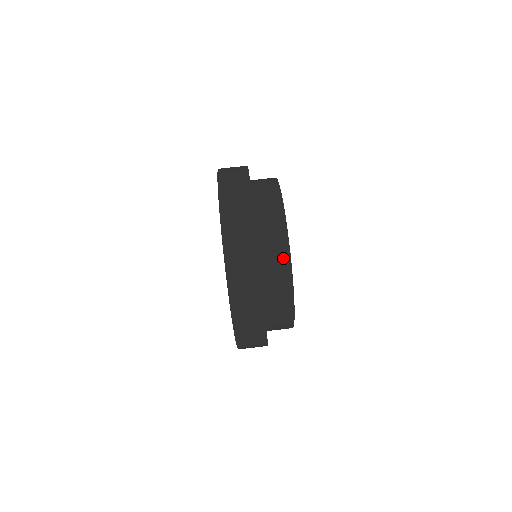
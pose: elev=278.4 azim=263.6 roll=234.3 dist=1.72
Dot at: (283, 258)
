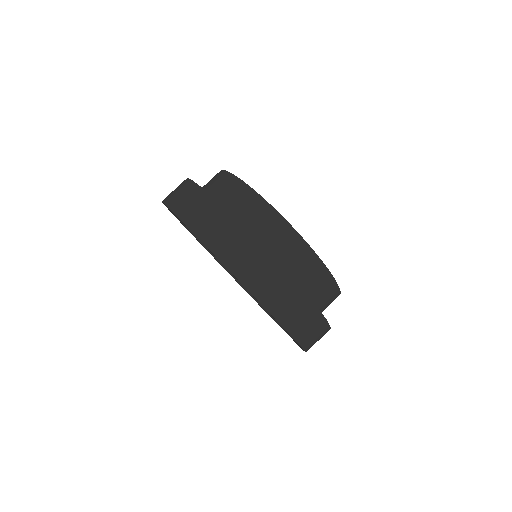
Dot at: (305, 255)
